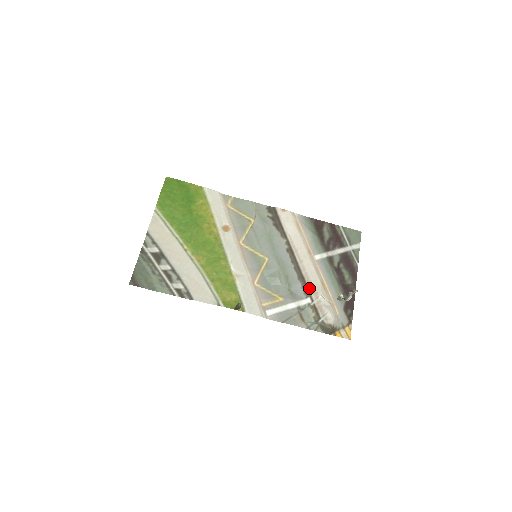
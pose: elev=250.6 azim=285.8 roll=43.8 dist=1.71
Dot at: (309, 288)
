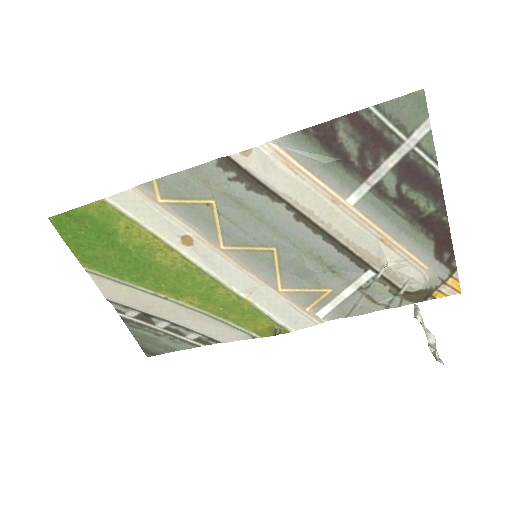
Dot at: (362, 259)
